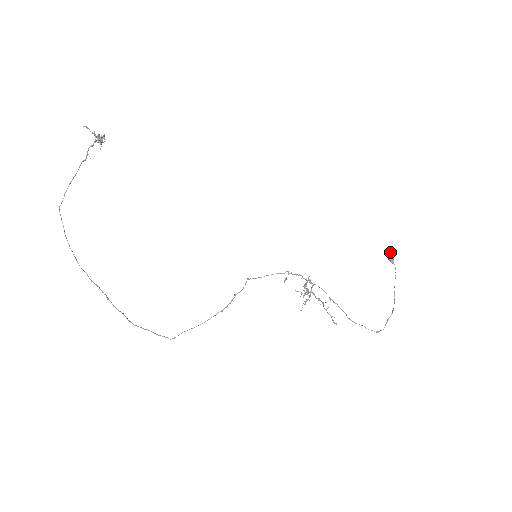
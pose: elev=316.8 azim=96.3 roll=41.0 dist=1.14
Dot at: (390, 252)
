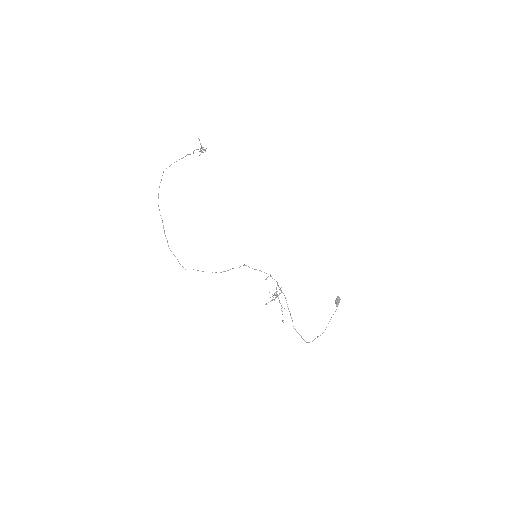
Dot at: (338, 298)
